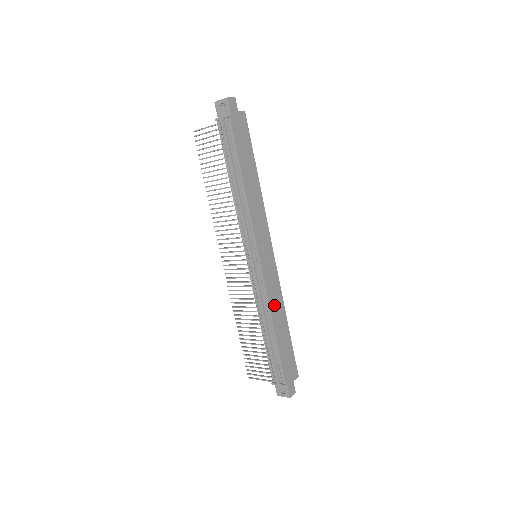
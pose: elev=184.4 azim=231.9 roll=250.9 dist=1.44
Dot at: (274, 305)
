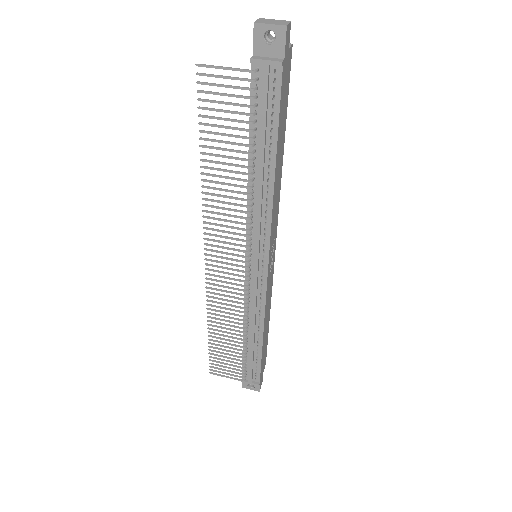
Dot at: (266, 311)
